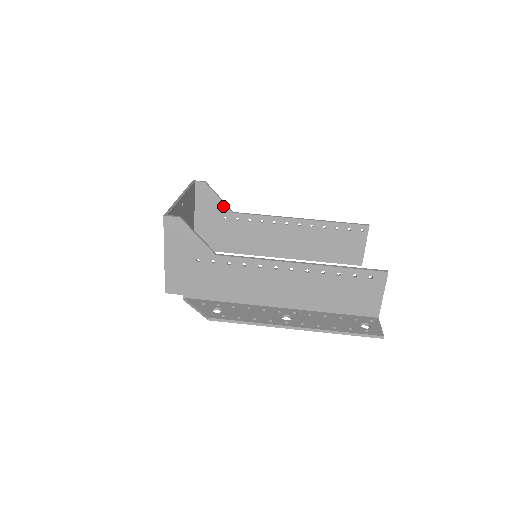
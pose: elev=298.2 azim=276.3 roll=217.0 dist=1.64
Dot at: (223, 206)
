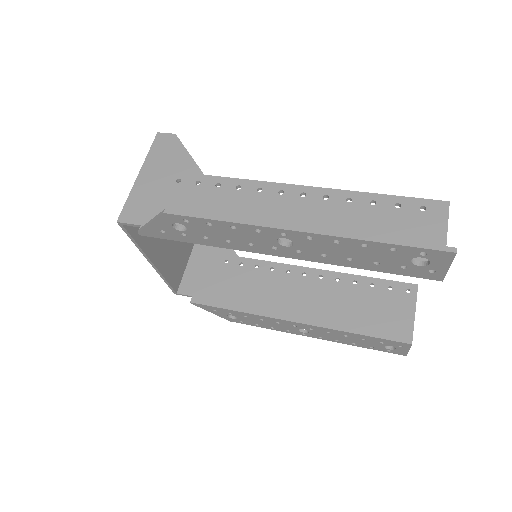
Dot at: occluded
